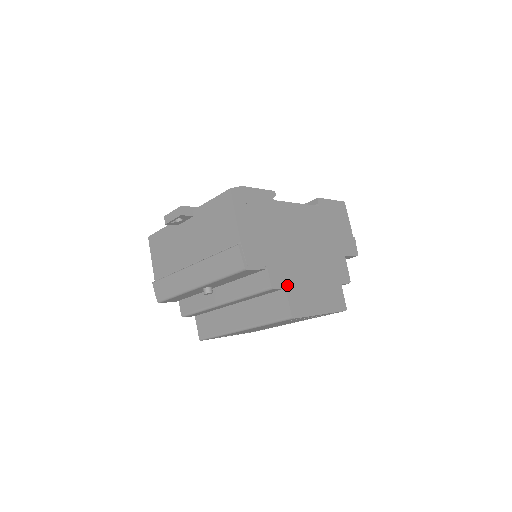
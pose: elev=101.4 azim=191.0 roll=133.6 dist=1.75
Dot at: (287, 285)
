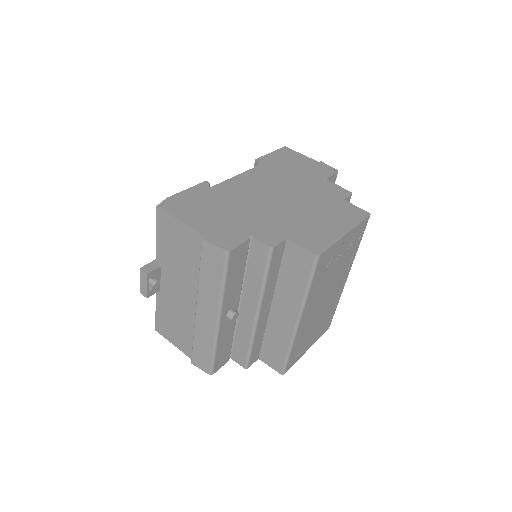
Dot at: (286, 235)
